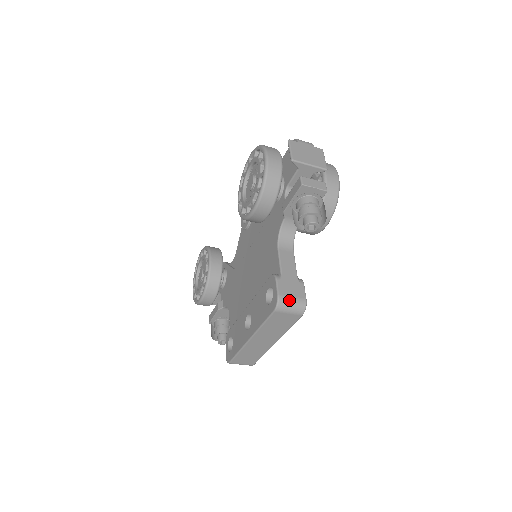
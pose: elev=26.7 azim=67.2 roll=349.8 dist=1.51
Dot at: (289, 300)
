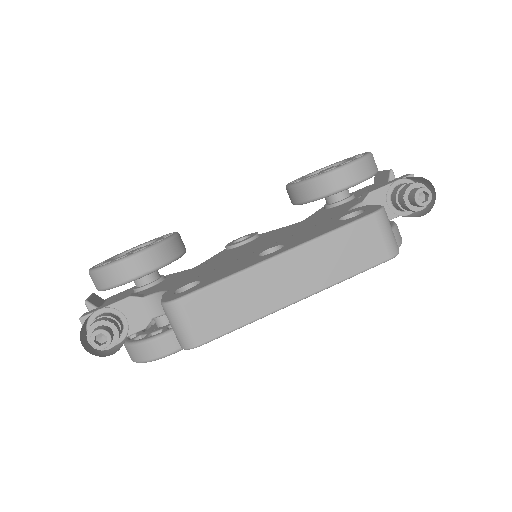
Dot at: occluded
